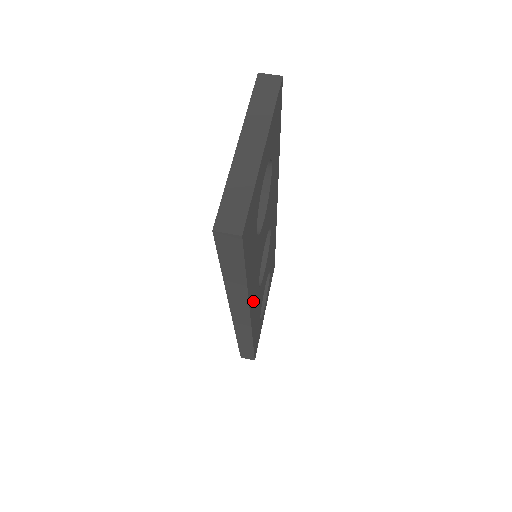
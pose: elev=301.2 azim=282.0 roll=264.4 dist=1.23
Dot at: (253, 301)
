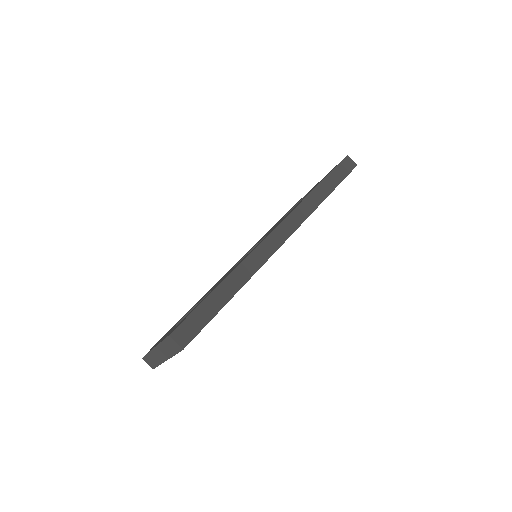
Dot at: occluded
